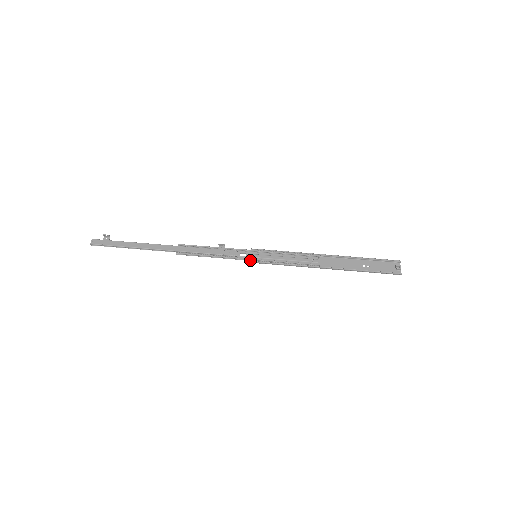
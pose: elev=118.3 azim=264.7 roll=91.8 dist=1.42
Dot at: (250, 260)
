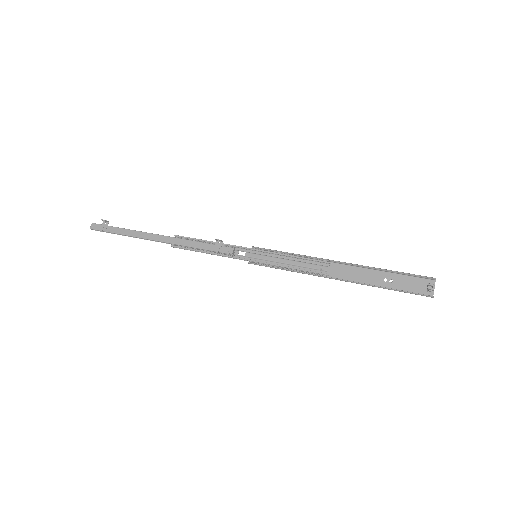
Dot at: occluded
